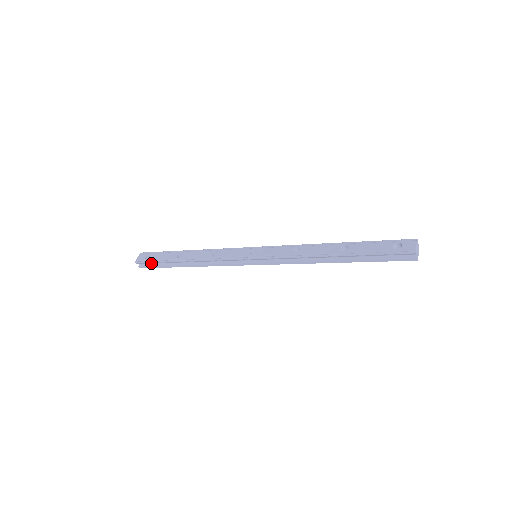
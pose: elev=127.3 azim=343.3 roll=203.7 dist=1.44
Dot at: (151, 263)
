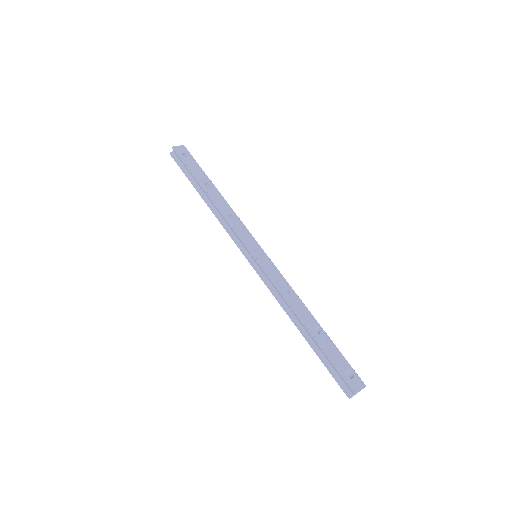
Dot at: (182, 162)
